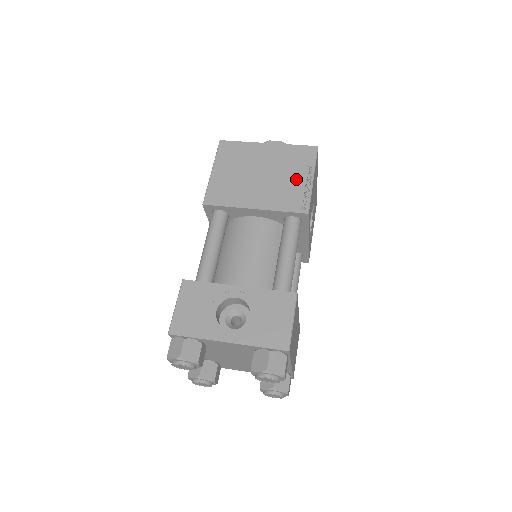
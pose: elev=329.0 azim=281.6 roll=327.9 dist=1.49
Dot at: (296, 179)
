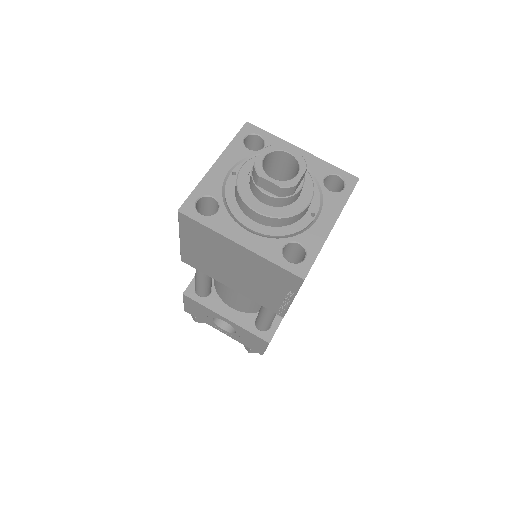
Dot at: (273, 292)
